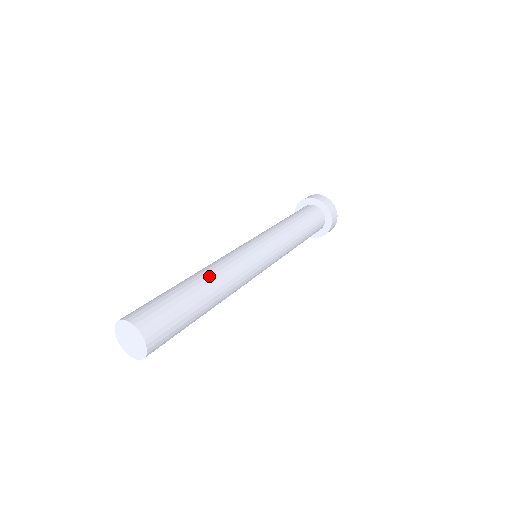
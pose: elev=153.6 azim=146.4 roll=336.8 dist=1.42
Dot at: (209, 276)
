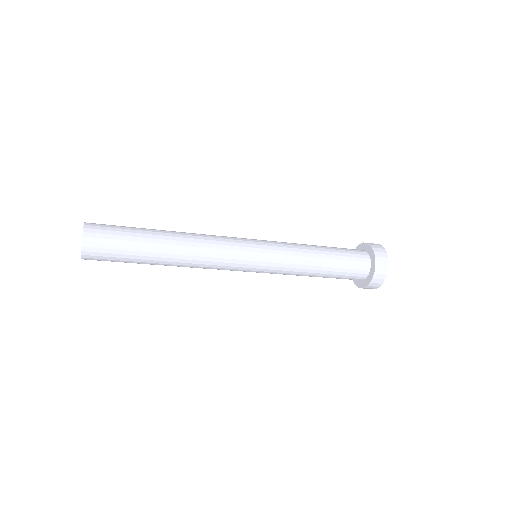
Dot at: (180, 240)
